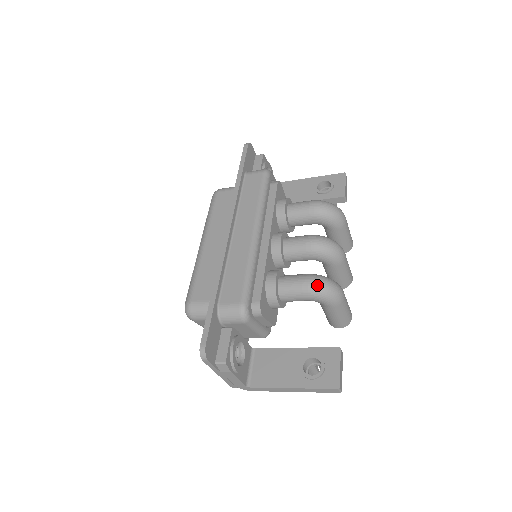
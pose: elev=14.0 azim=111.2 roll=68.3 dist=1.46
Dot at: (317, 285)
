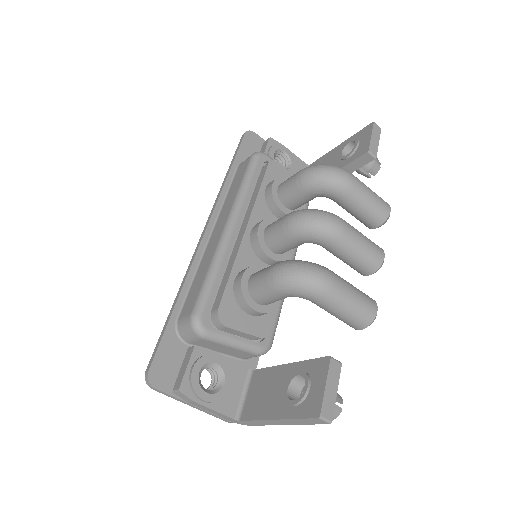
Dot at: (282, 274)
